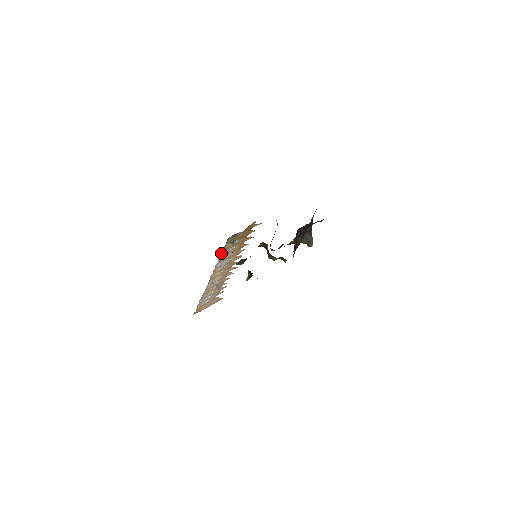
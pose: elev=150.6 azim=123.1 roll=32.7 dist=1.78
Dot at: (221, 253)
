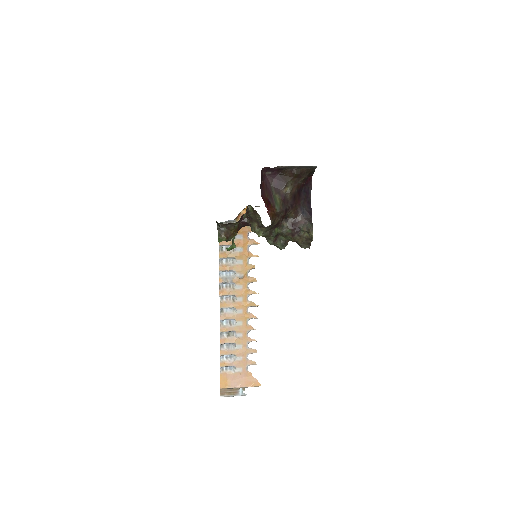
Dot at: (220, 251)
